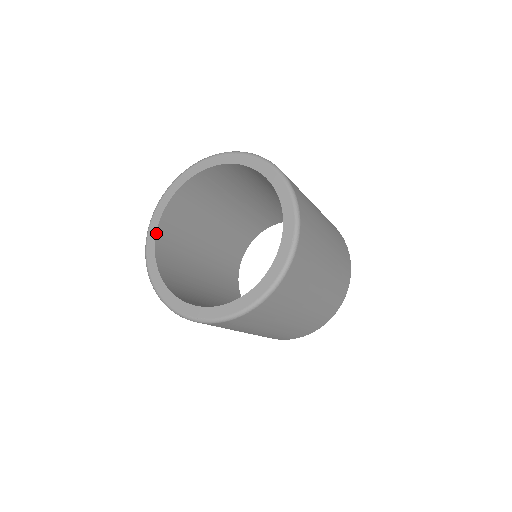
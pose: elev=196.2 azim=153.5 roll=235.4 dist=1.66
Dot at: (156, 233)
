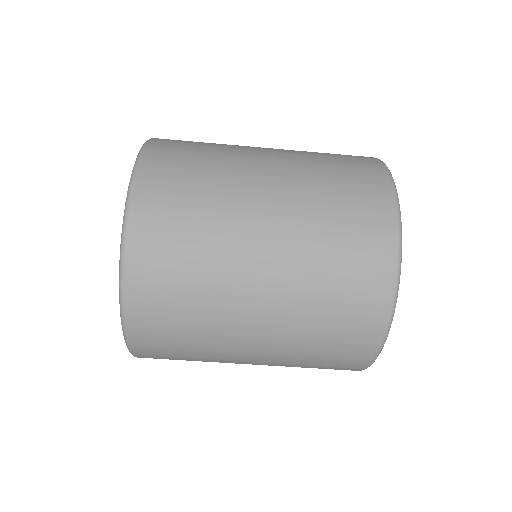
Dot at: occluded
